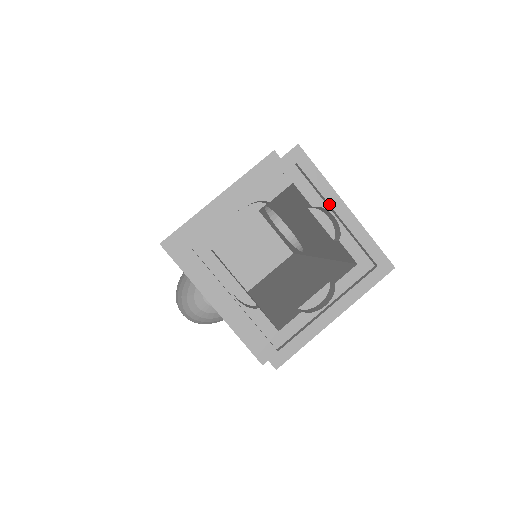
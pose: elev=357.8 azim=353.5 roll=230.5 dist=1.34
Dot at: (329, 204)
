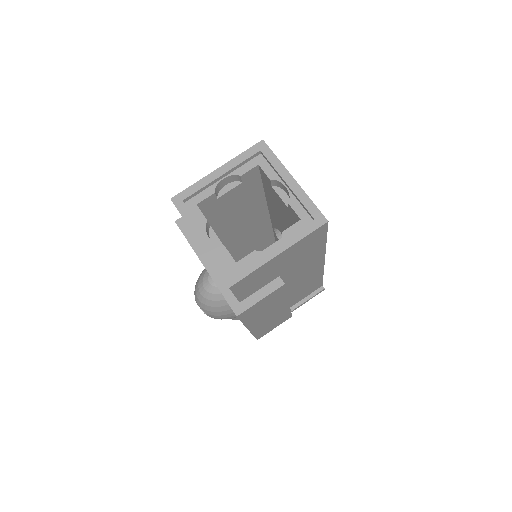
Dot at: (281, 176)
